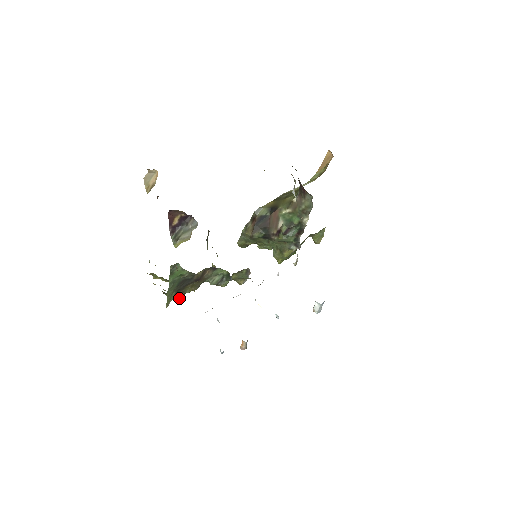
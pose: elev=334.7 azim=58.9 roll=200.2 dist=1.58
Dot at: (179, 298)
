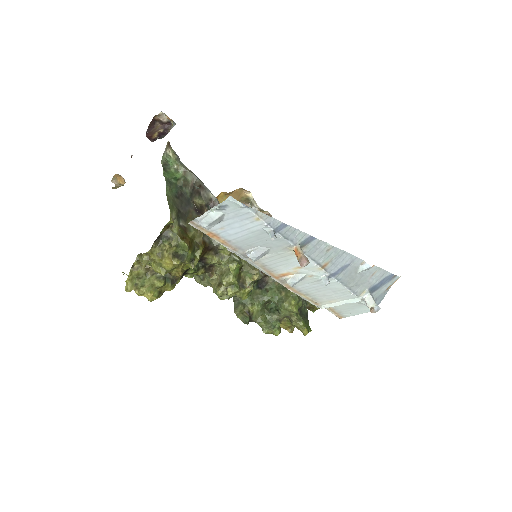
Dot at: (184, 243)
